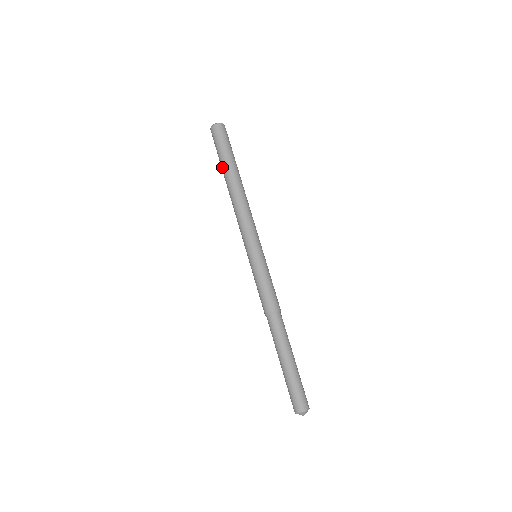
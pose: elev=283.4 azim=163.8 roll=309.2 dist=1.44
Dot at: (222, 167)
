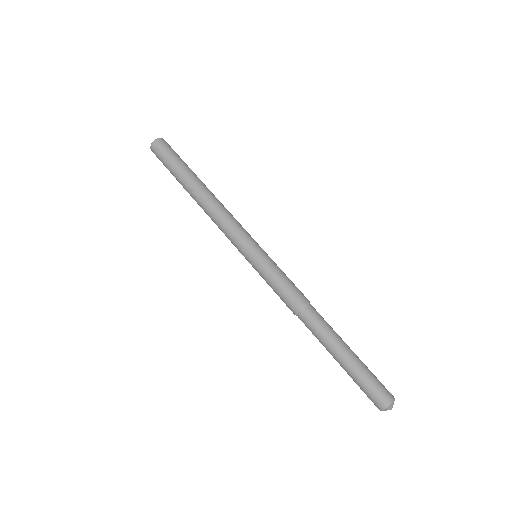
Dot at: (179, 181)
